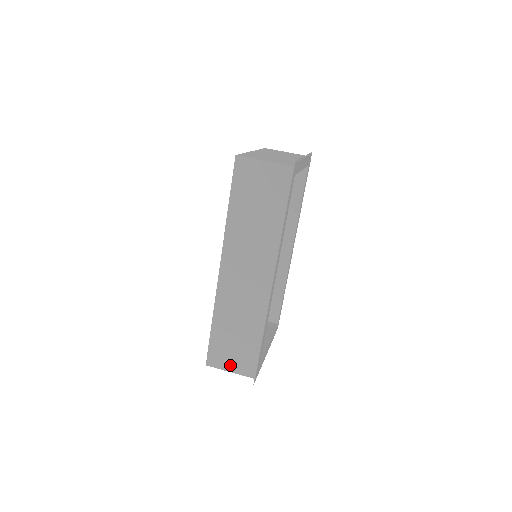
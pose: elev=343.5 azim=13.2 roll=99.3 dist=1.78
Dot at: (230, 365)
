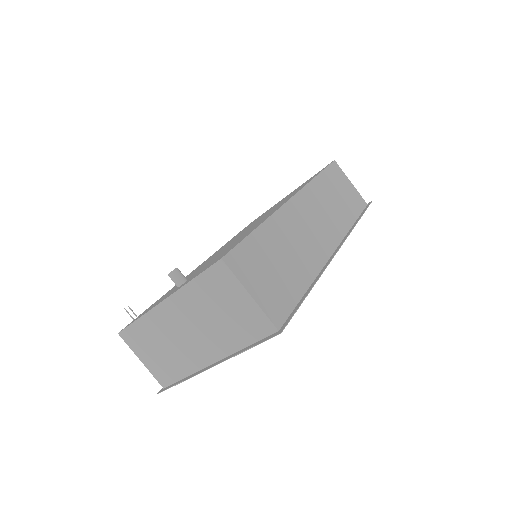
Dot at: (255, 286)
